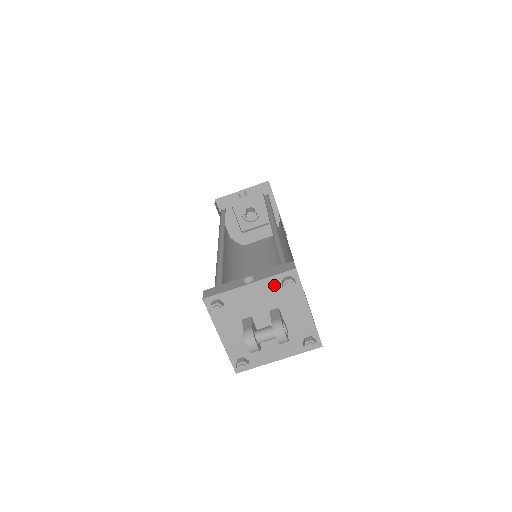
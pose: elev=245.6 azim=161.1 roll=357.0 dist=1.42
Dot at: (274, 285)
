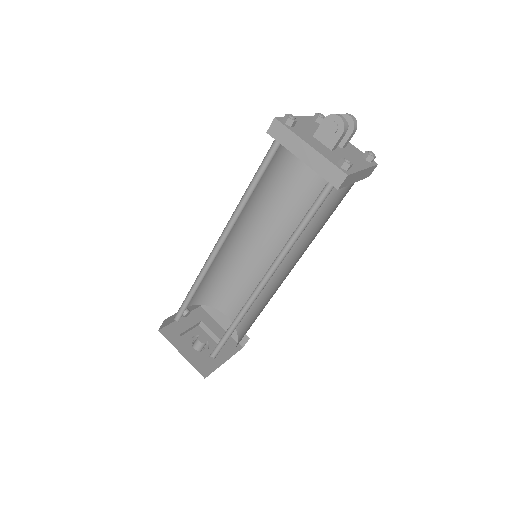
Dot at: (311, 121)
